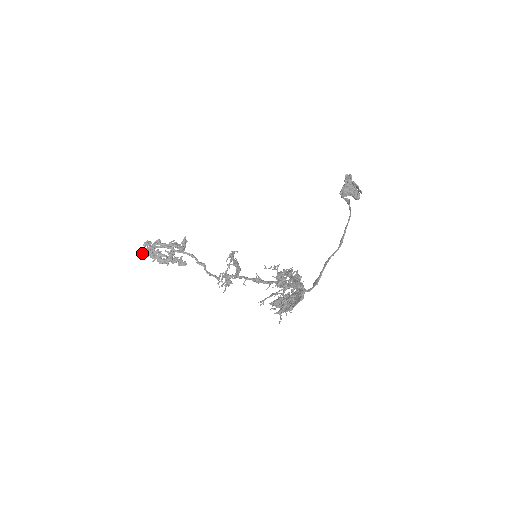
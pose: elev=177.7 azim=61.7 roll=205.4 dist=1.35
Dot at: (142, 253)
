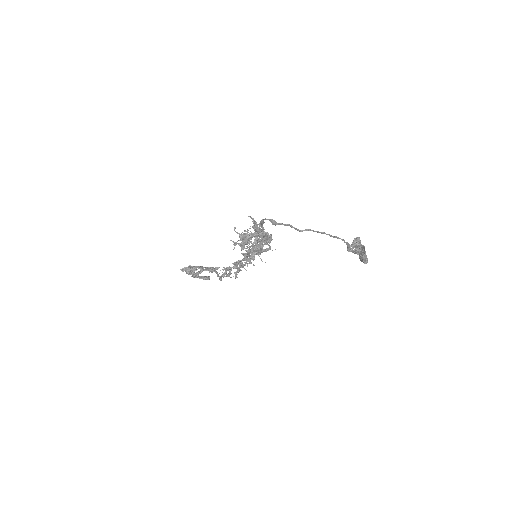
Dot at: (184, 270)
